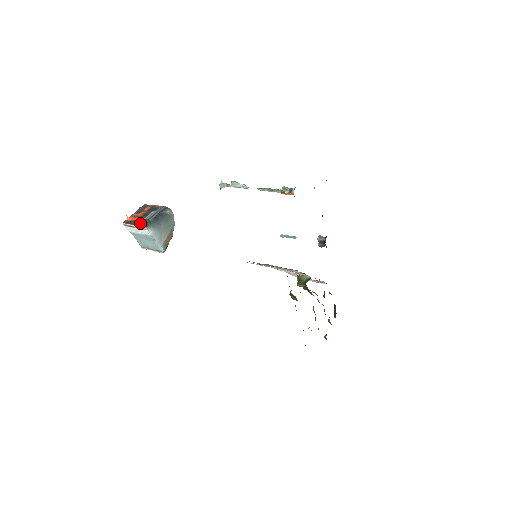
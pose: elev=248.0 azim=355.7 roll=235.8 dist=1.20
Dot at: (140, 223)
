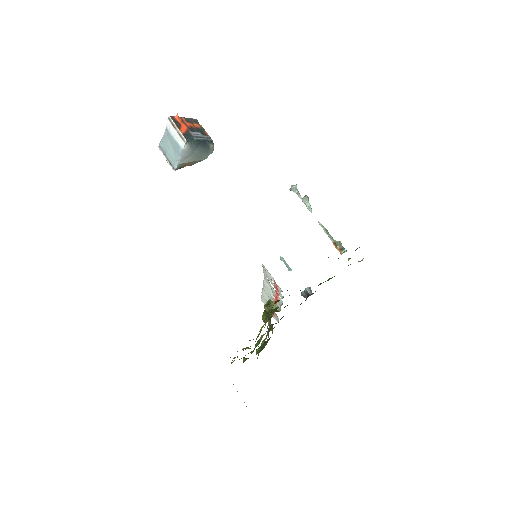
Dot at: (184, 132)
